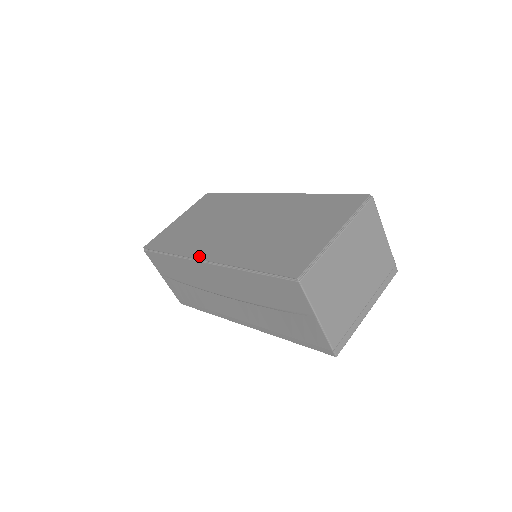
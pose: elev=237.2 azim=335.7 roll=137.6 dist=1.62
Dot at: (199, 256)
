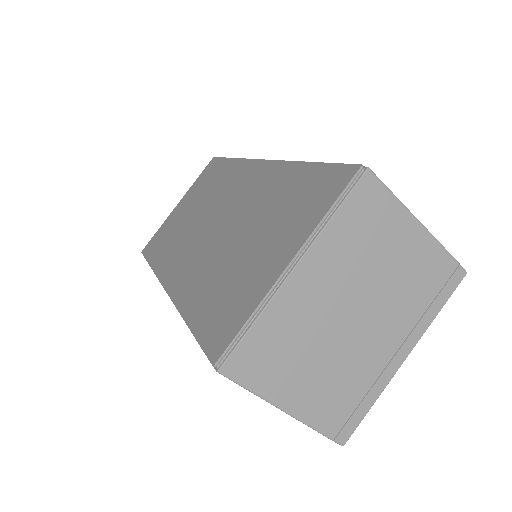
Dot at: (163, 281)
